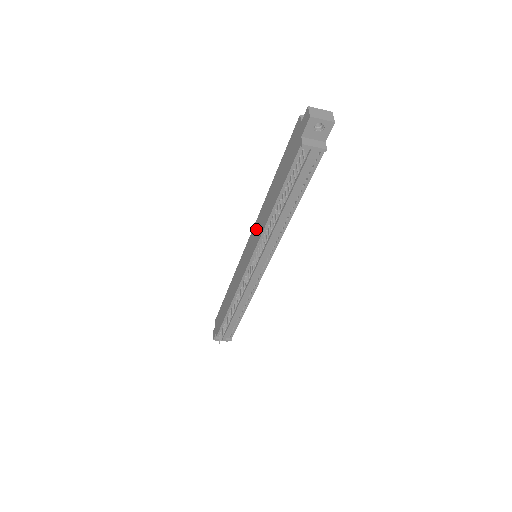
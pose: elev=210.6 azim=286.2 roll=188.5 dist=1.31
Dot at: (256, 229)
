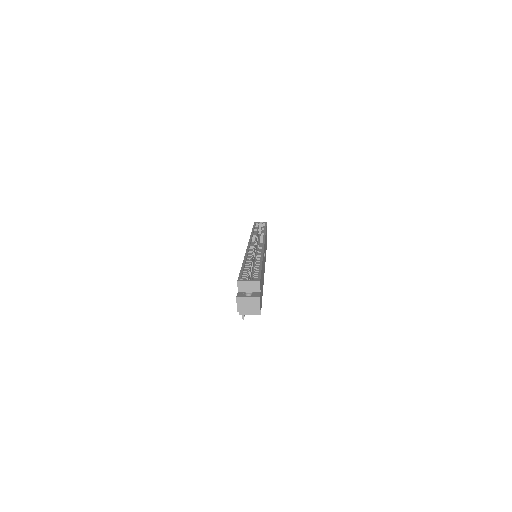
Dot at: occluded
